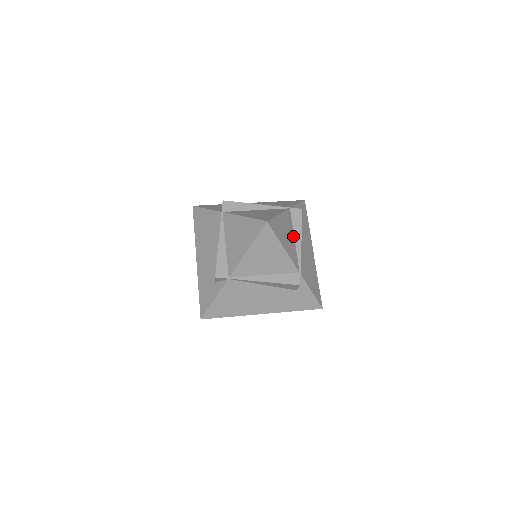
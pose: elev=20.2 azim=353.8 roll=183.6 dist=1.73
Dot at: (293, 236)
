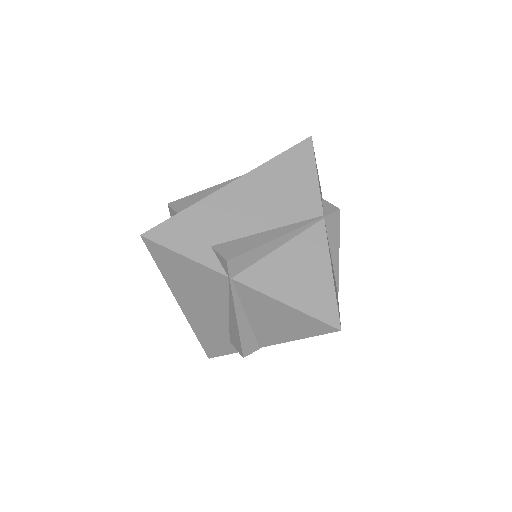
Dot at: (331, 257)
